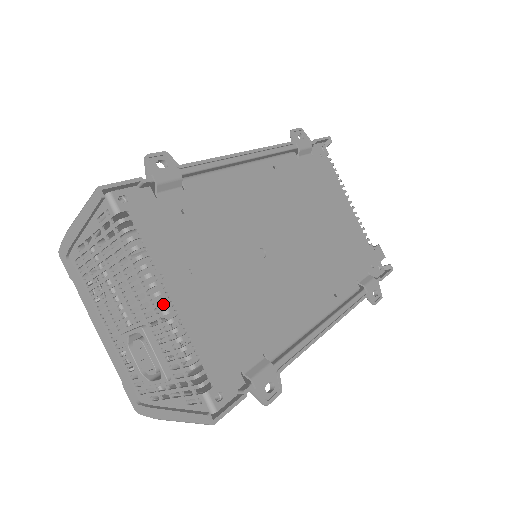
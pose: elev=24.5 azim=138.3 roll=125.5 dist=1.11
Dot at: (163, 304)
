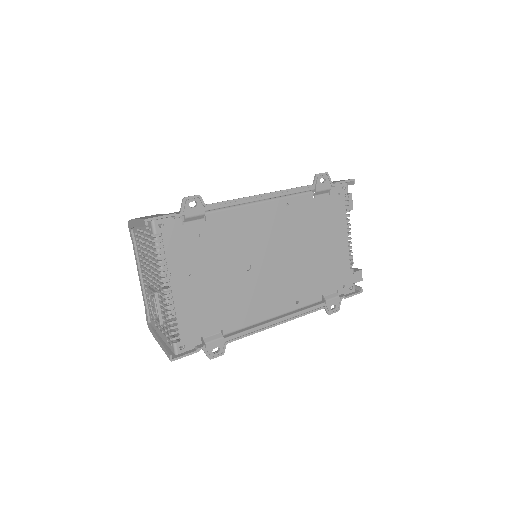
Dot at: occluded
